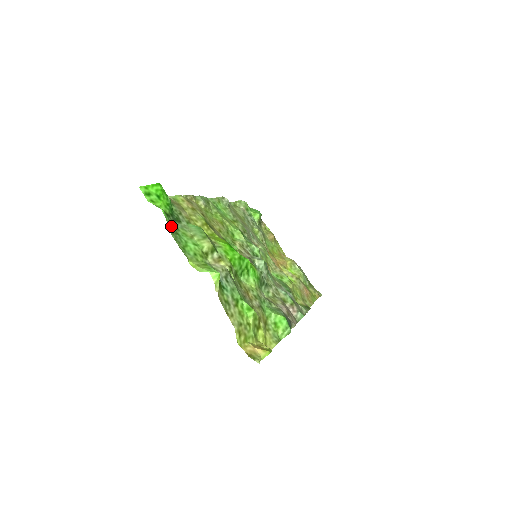
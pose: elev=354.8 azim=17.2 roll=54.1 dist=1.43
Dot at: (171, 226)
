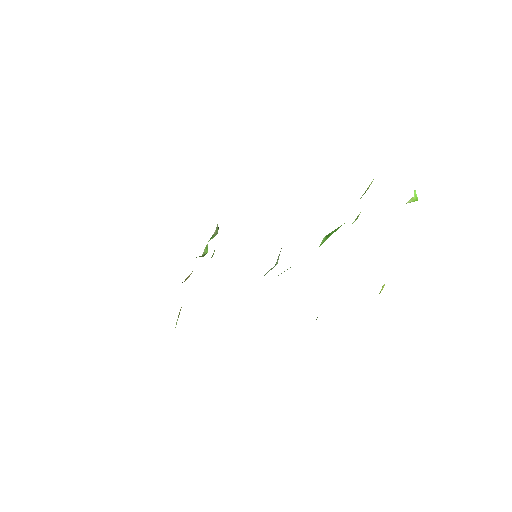
Dot at: occluded
